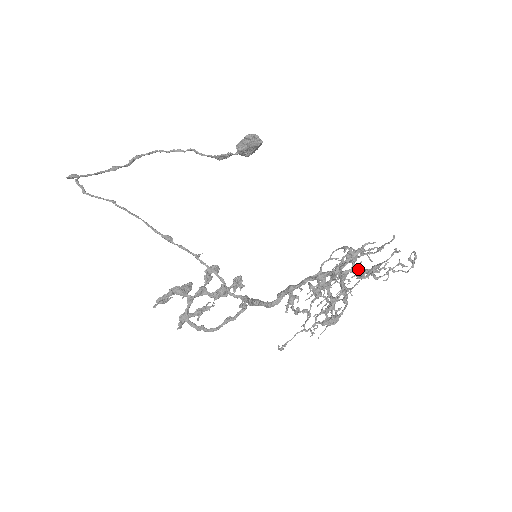
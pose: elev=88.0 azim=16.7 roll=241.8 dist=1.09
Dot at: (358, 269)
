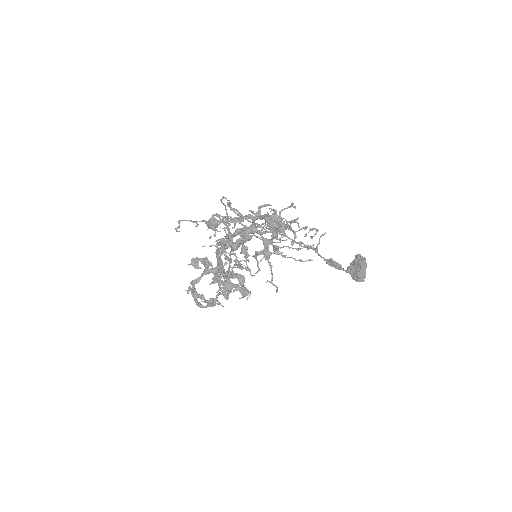
Dot at: occluded
